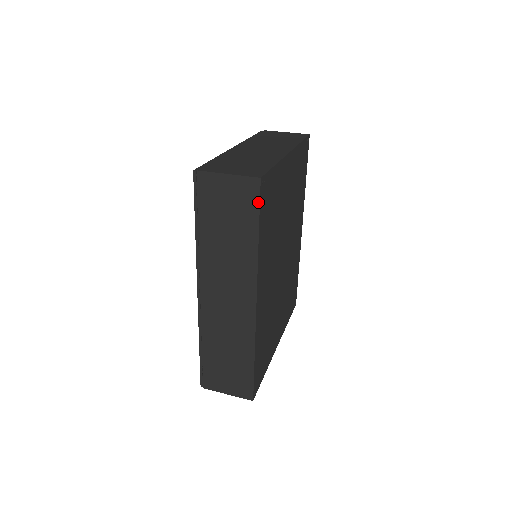
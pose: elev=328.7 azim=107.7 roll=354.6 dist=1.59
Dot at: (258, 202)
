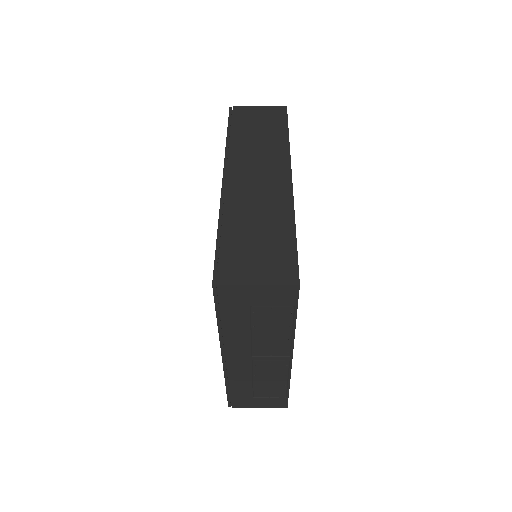
Dot at: (286, 116)
